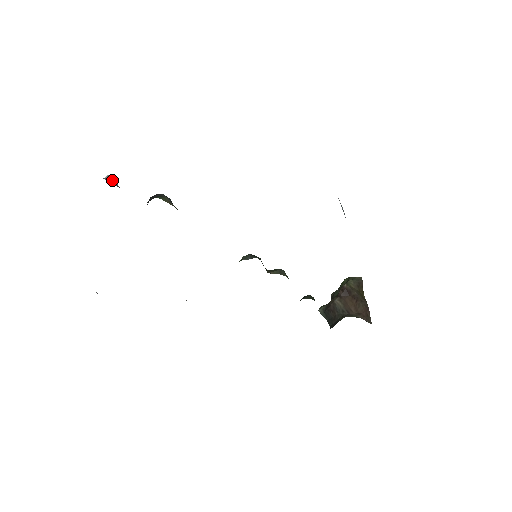
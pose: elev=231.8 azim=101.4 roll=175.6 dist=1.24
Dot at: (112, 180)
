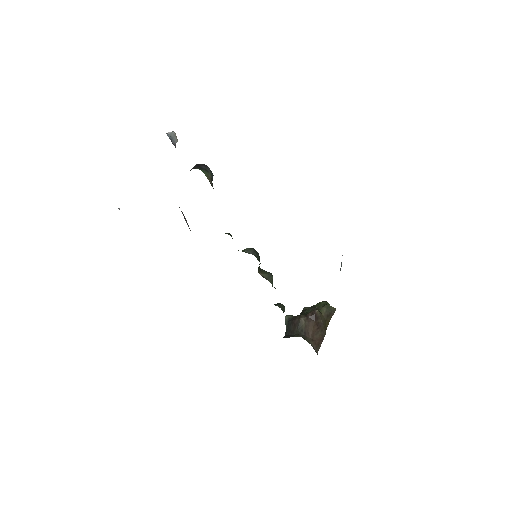
Dot at: (173, 138)
